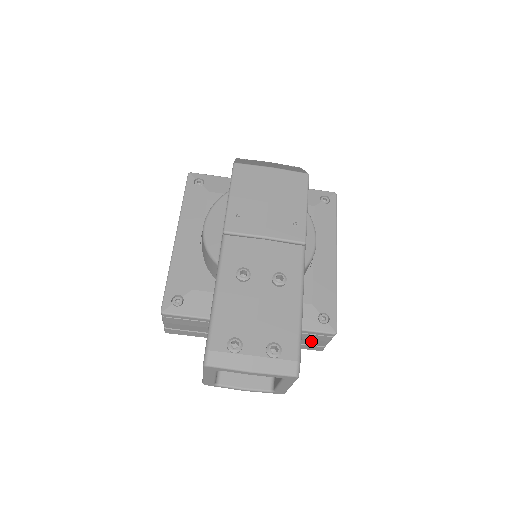
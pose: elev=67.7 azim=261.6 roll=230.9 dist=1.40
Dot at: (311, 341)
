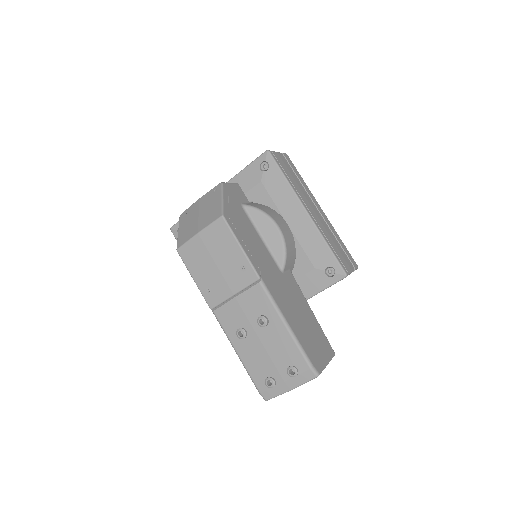
Dot at: occluded
